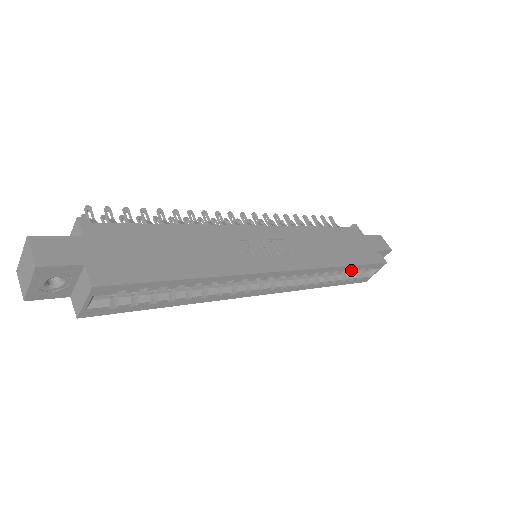
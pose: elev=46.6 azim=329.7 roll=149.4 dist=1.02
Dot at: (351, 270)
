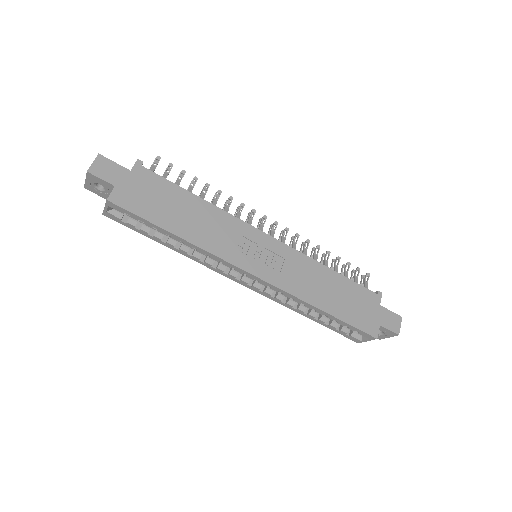
Dot at: (333, 319)
